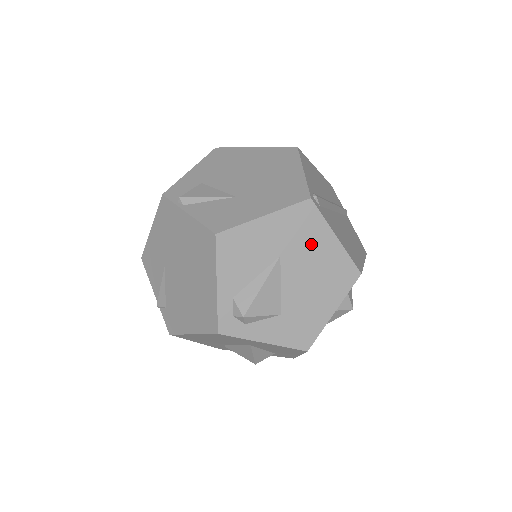
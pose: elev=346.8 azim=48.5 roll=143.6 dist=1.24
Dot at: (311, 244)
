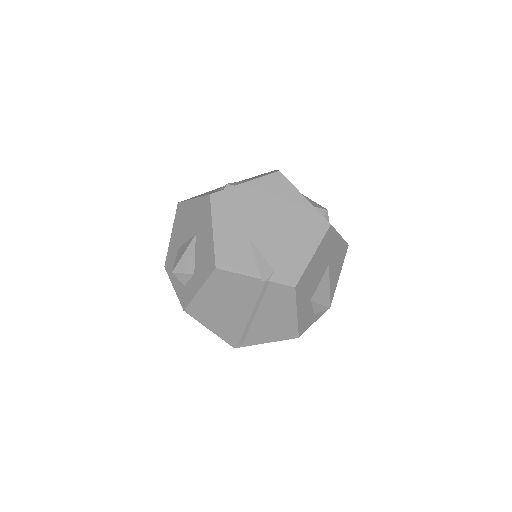
Dot at: occluded
